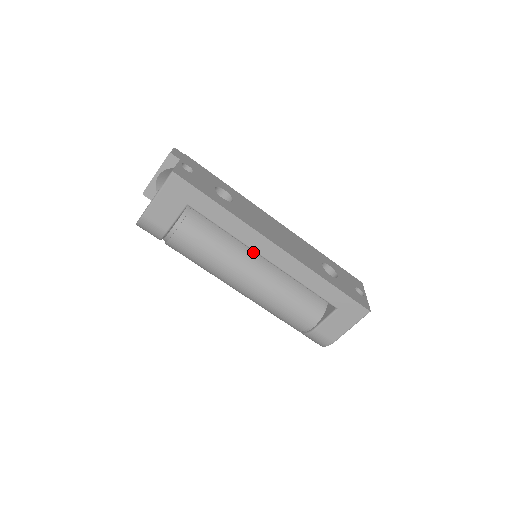
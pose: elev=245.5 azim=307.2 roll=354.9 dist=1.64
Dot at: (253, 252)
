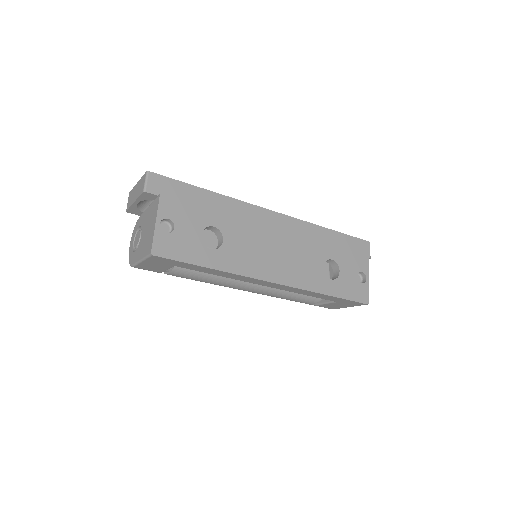
Dot at: occluded
